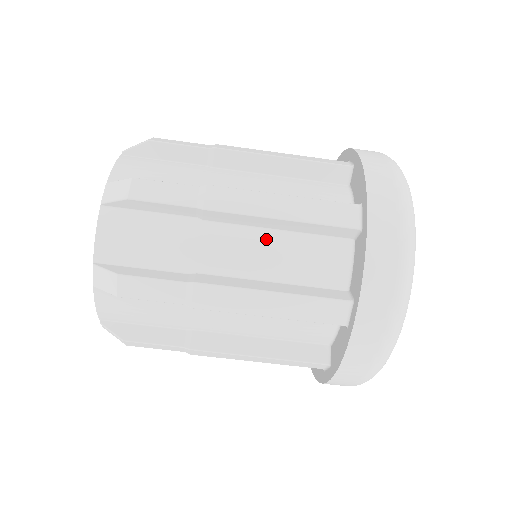
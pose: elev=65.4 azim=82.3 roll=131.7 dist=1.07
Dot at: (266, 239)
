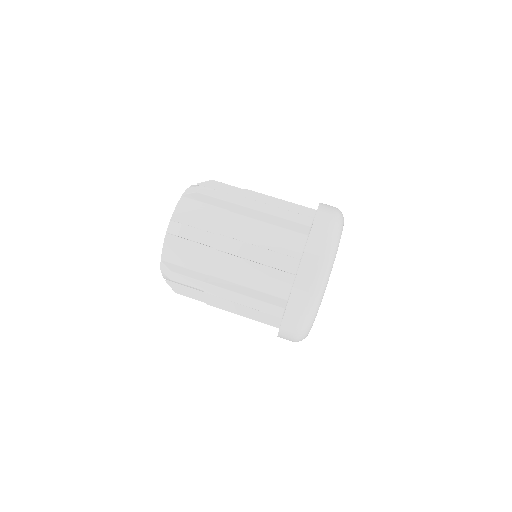
Dot at: occluded
